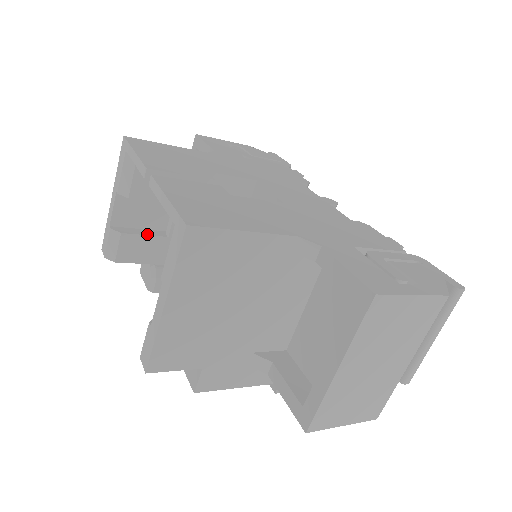
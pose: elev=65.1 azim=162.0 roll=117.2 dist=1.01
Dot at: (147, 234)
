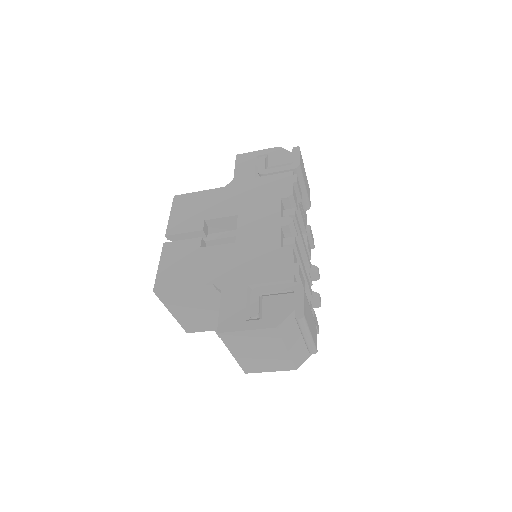
Dot at: occluded
